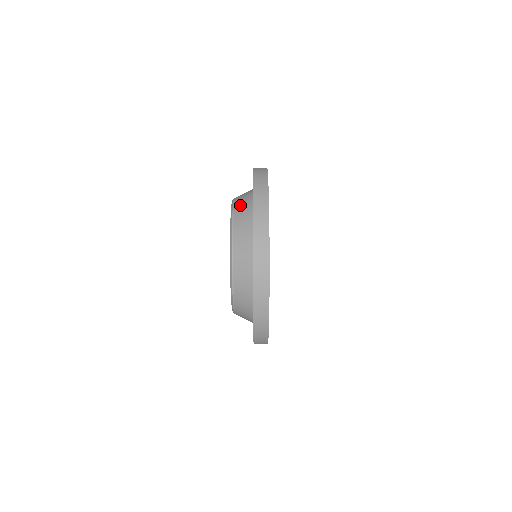
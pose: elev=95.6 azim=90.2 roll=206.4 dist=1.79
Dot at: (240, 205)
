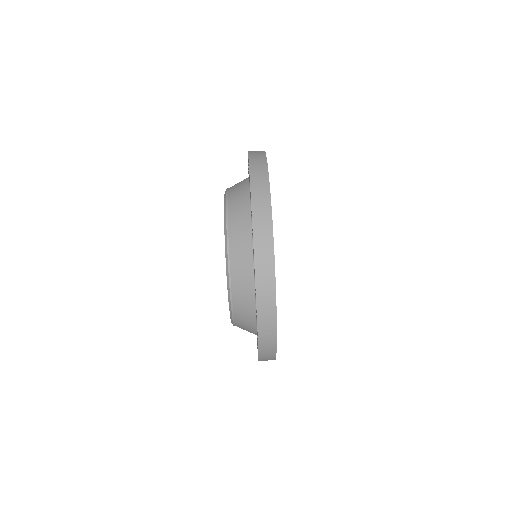
Dot at: occluded
